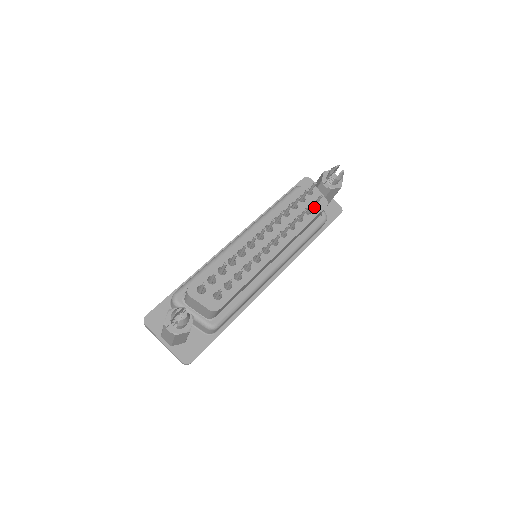
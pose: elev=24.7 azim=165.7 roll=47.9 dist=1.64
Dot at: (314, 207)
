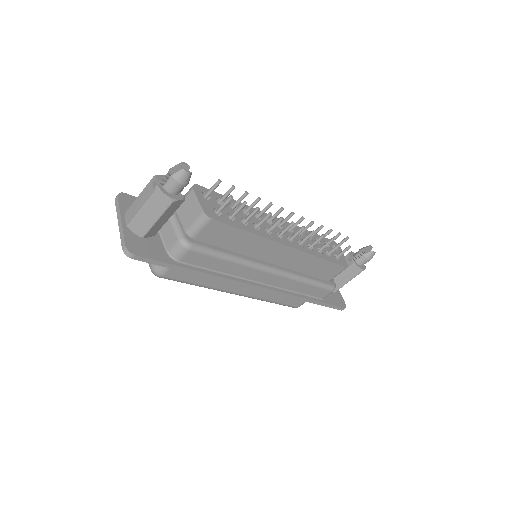
Dot at: (335, 257)
